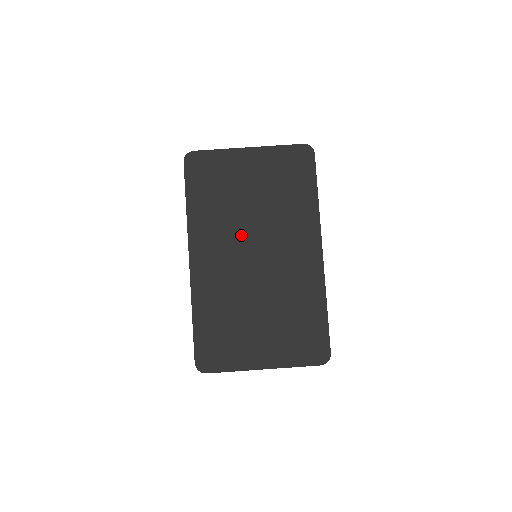
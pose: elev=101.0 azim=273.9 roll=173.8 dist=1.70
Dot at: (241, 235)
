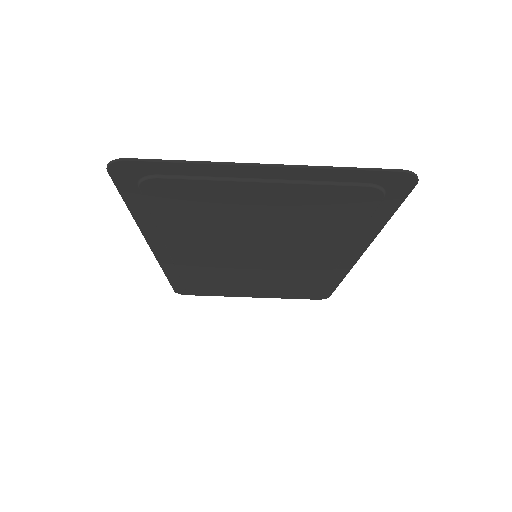
Dot at: (234, 245)
